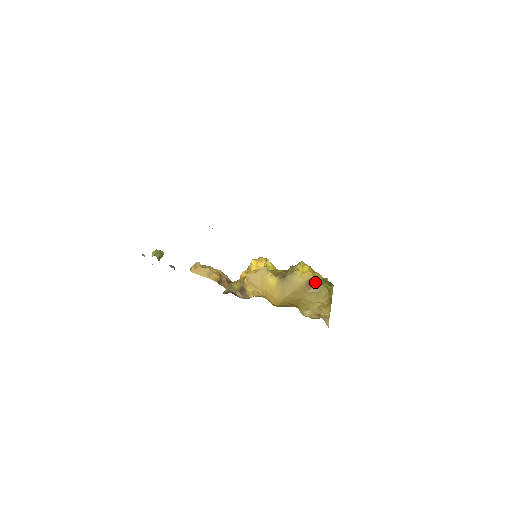
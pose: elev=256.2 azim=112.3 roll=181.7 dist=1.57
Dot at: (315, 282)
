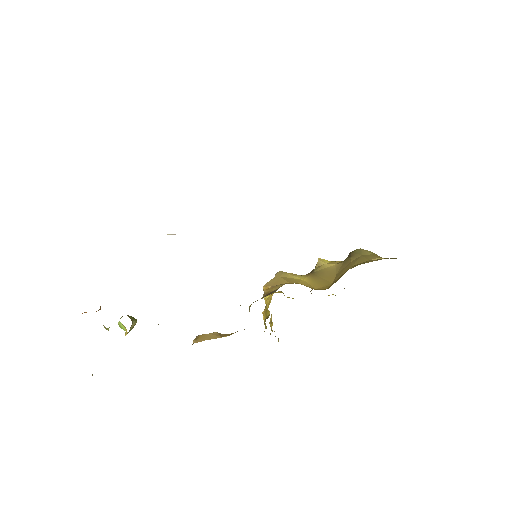
Dot at: (350, 252)
